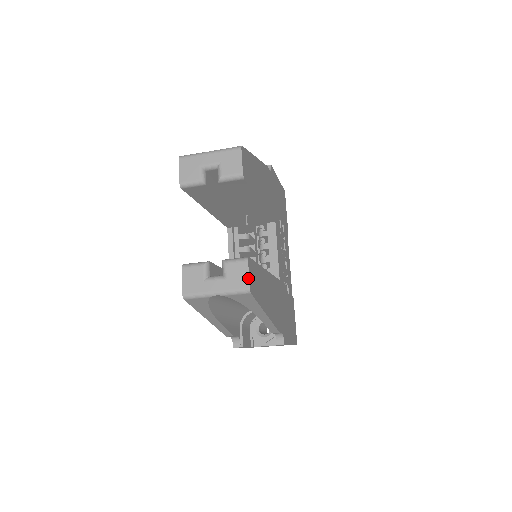
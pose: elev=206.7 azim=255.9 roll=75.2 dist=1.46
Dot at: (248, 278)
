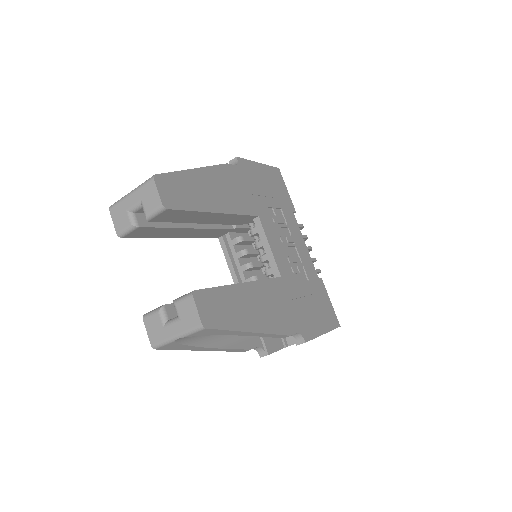
Dot at: (198, 314)
